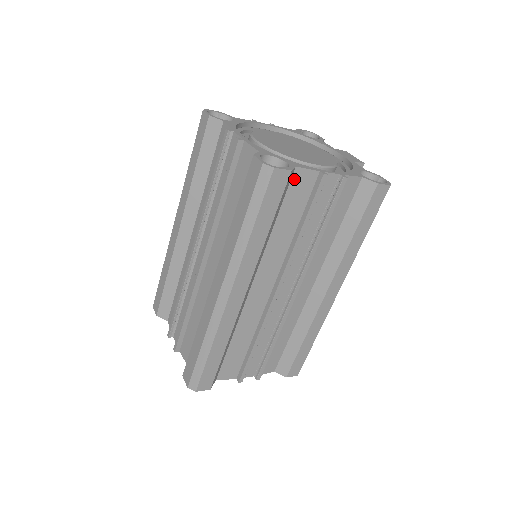
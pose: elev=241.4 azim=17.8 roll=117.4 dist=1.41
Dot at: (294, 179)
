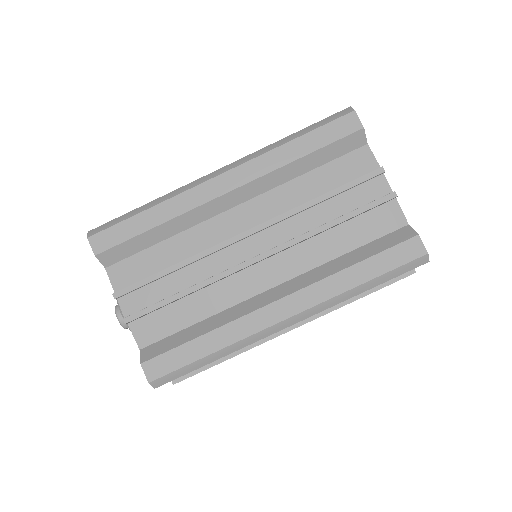
Dot at: (357, 152)
